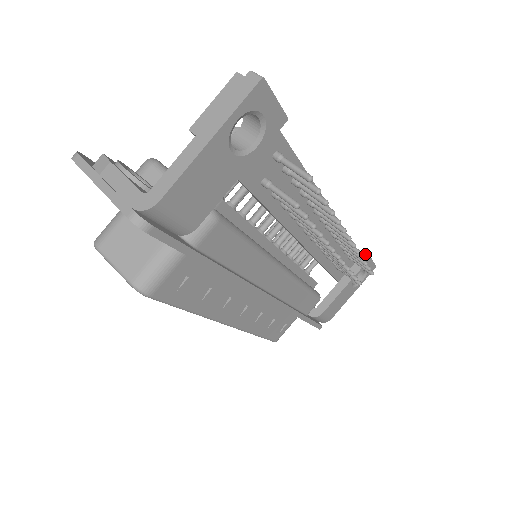
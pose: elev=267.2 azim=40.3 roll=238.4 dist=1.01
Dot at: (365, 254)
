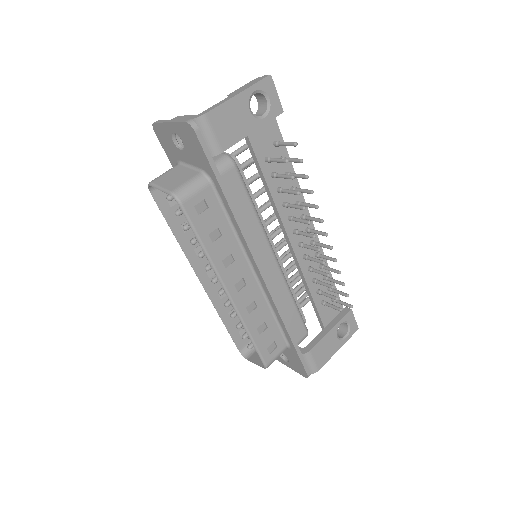
Dot at: (347, 307)
